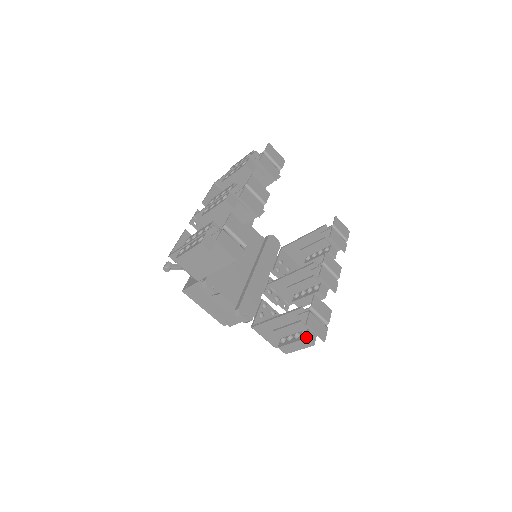
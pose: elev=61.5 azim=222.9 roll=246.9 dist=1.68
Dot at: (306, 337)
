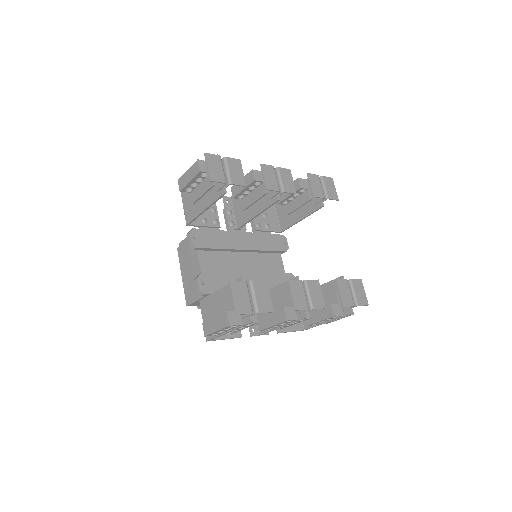
Dot at: occluded
